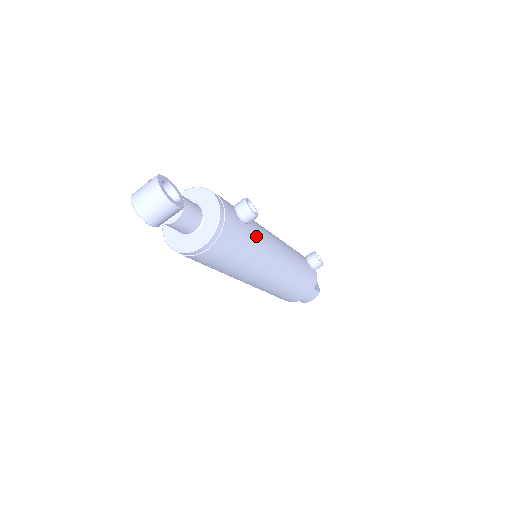
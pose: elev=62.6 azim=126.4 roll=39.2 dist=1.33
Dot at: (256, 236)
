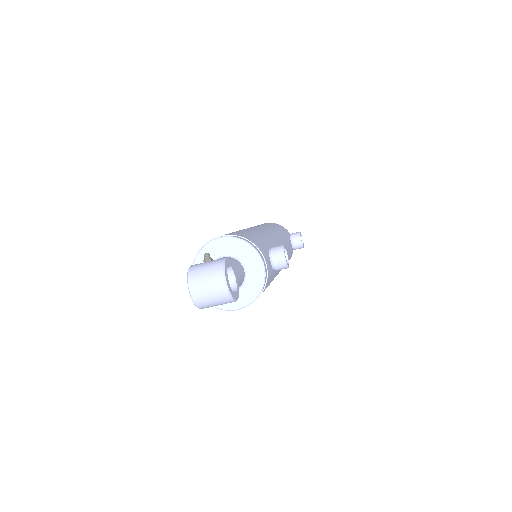
Dot at: occluded
